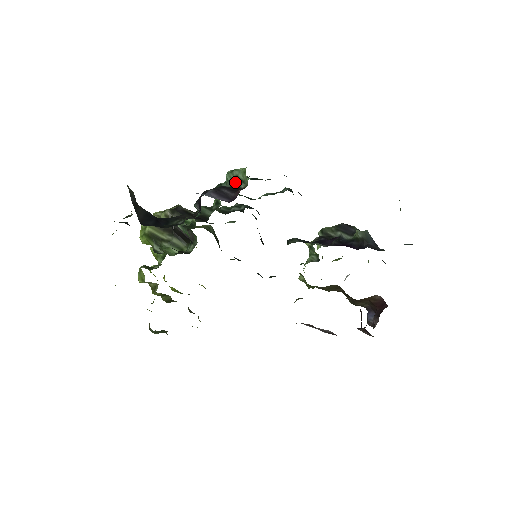
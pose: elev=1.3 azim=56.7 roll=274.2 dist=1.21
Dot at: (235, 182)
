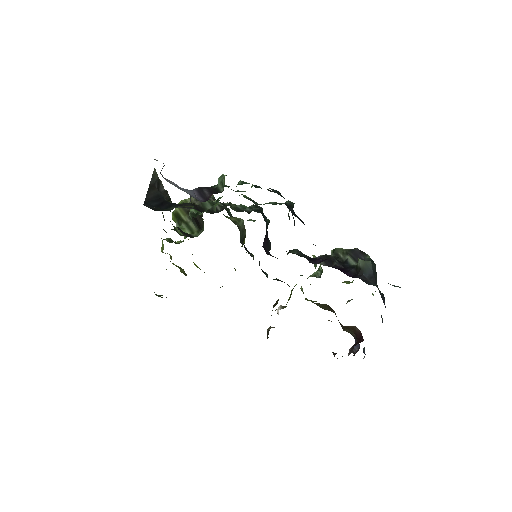
Dot at: (219, 186)
